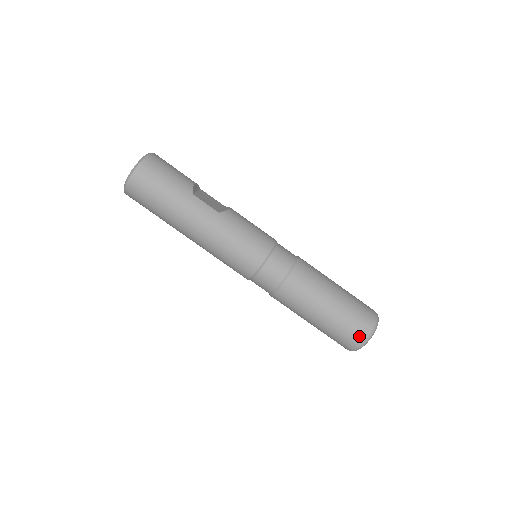
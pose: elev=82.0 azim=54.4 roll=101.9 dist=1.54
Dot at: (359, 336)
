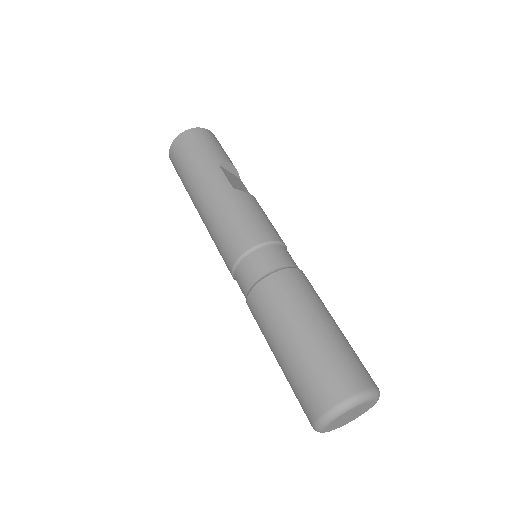
Dot at: (326, 397)
